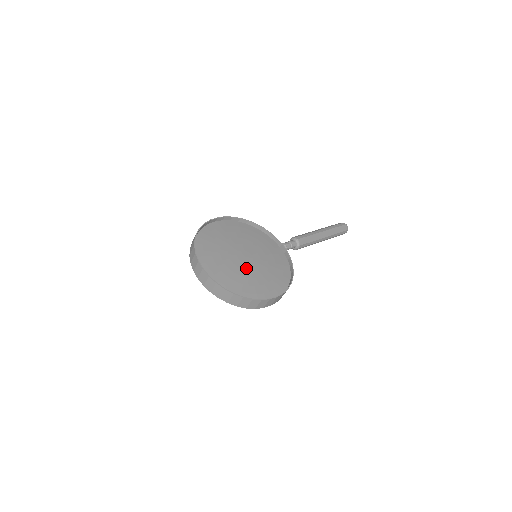
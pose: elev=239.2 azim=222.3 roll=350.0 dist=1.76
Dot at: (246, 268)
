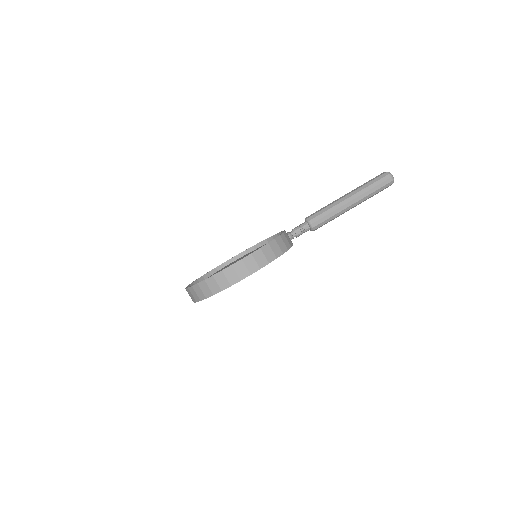
Dot at: occluded
